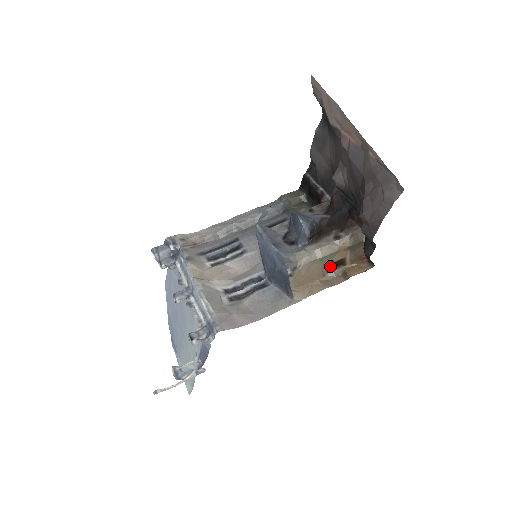
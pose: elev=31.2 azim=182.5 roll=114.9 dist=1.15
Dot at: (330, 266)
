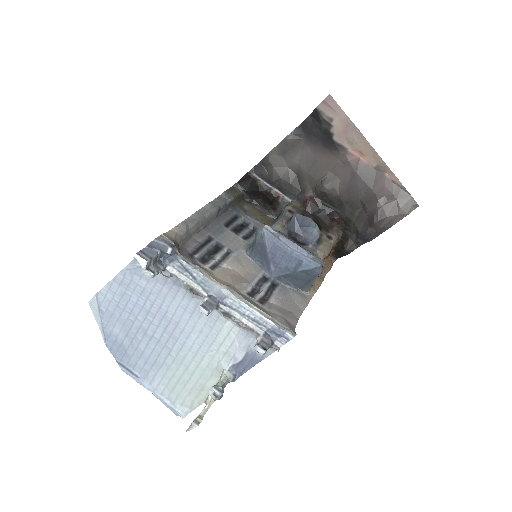
Dot at: occluded
